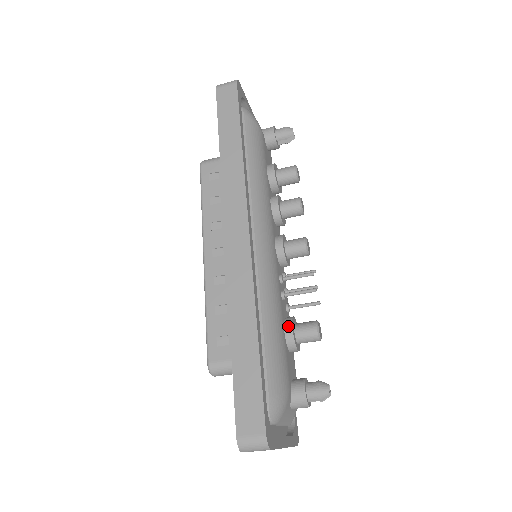
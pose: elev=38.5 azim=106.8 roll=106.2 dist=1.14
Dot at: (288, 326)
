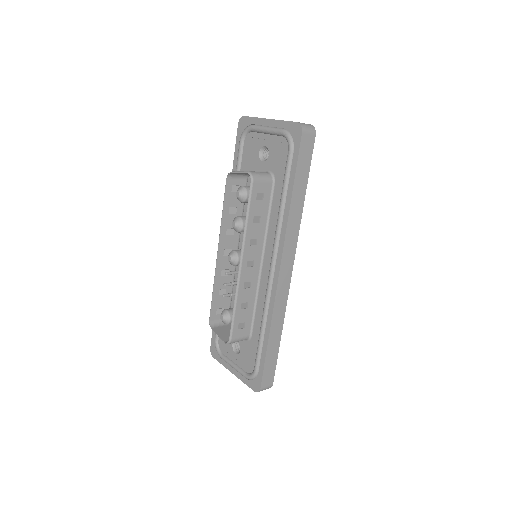
Dot at: occluded
